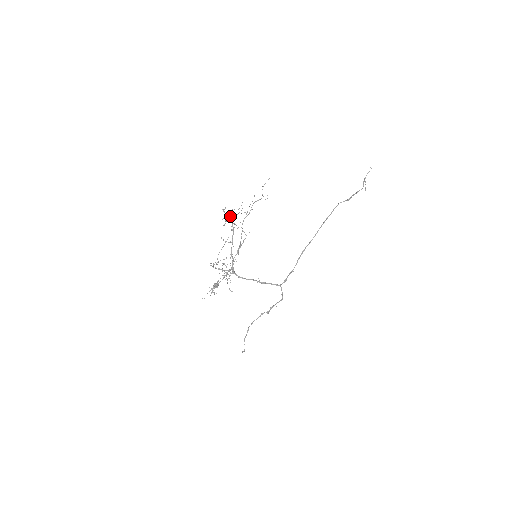
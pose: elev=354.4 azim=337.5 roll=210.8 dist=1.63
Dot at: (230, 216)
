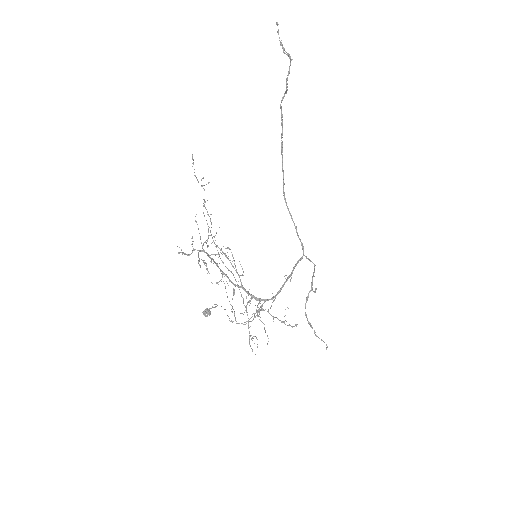
Dot at: occluded
